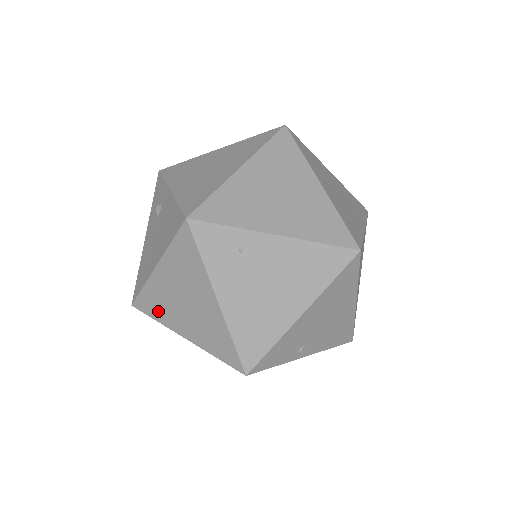
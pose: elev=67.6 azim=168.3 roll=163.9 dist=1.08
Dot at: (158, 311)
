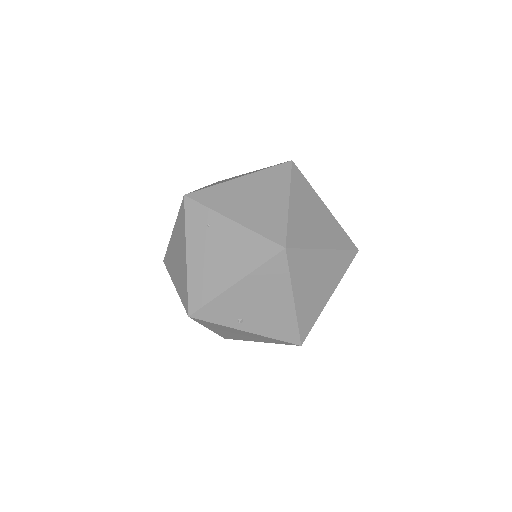
Dot at: (170, 265)
